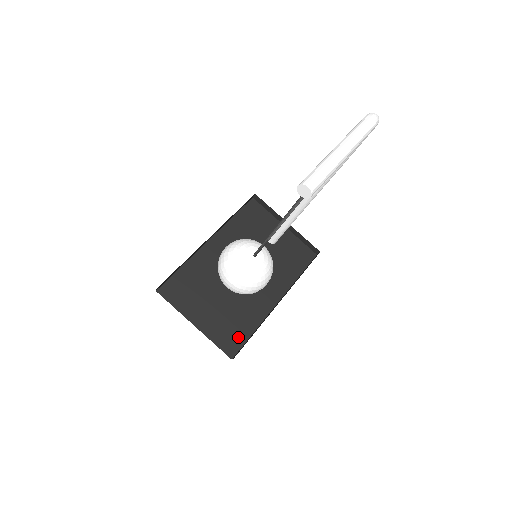
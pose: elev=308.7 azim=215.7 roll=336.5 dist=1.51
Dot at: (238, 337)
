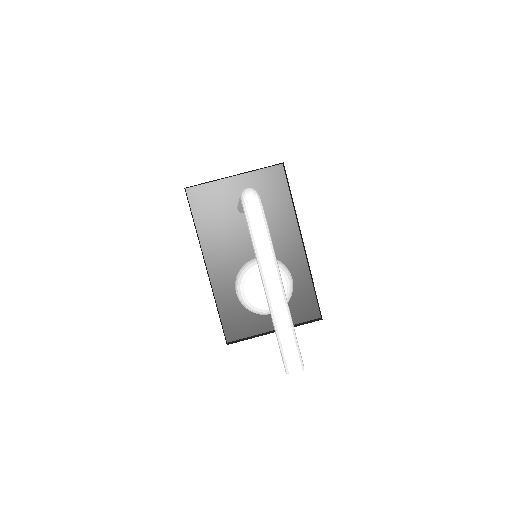
Dot at: (307, 300)
